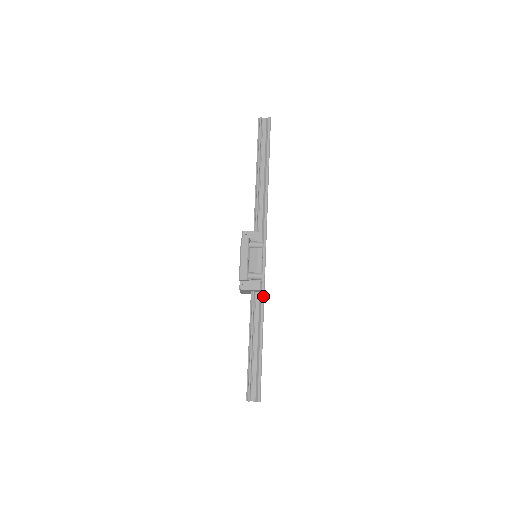
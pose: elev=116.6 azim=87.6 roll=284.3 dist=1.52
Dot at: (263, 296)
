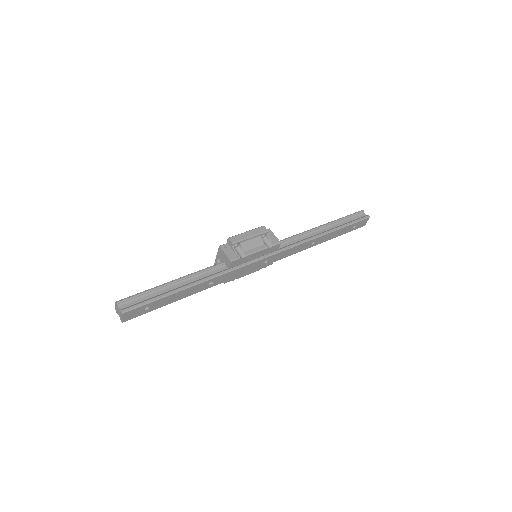
Dot at: (226, 271)
